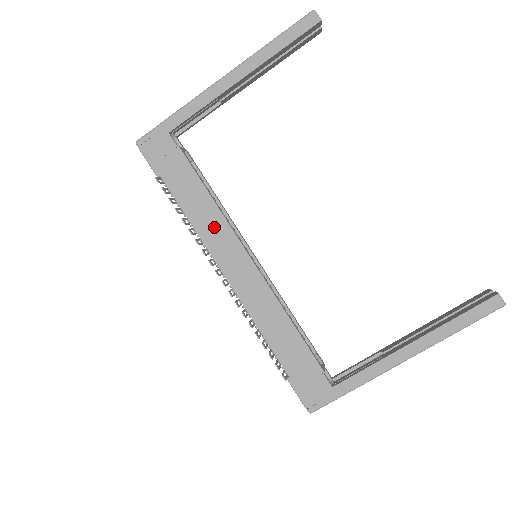
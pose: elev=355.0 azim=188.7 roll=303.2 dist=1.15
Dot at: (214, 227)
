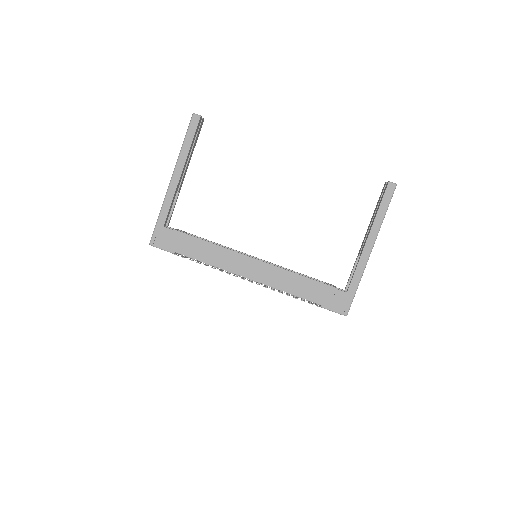
Dot at: (223, 257)
